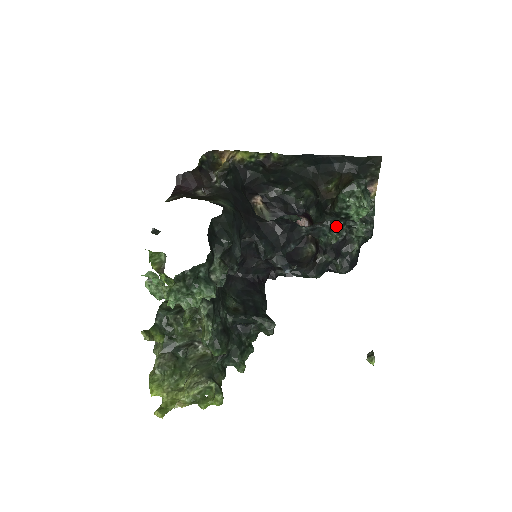
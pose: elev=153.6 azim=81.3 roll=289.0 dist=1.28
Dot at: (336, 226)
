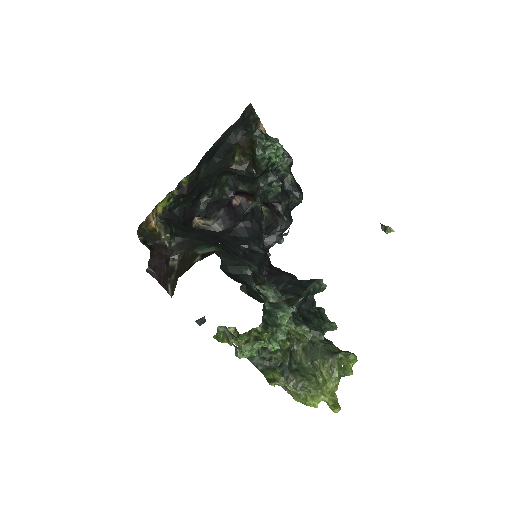
Dot at: (270, 179)
